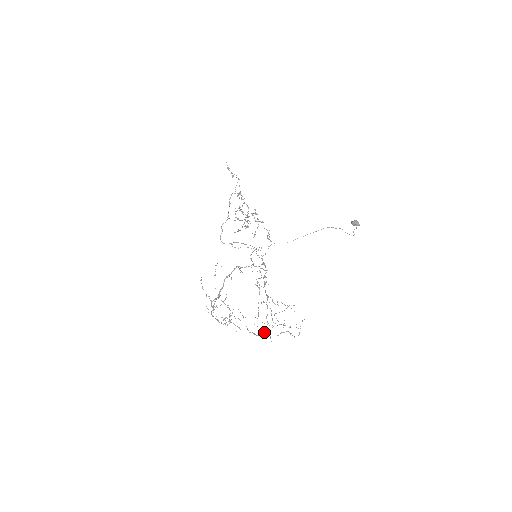
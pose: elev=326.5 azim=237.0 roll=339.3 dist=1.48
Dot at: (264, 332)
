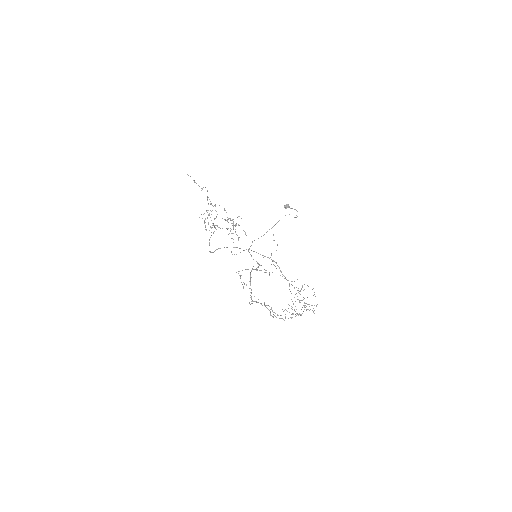
Dot at: occluded
